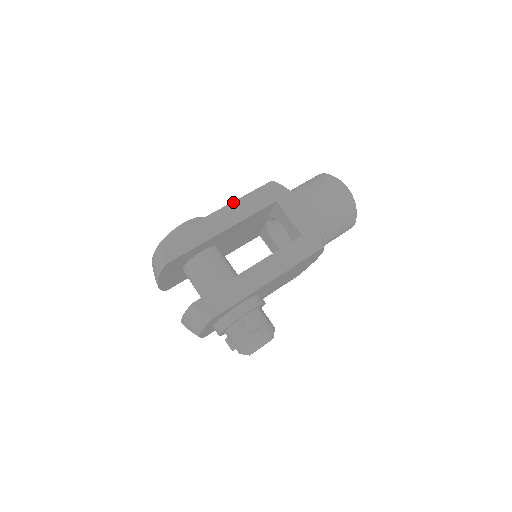
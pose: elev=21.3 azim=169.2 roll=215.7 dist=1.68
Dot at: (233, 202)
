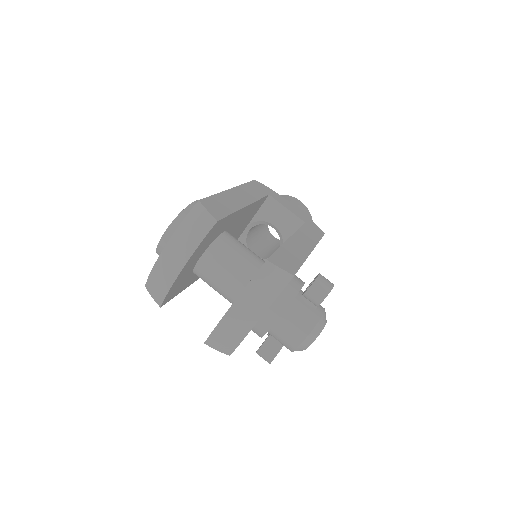
Dot at: (238, 186)
